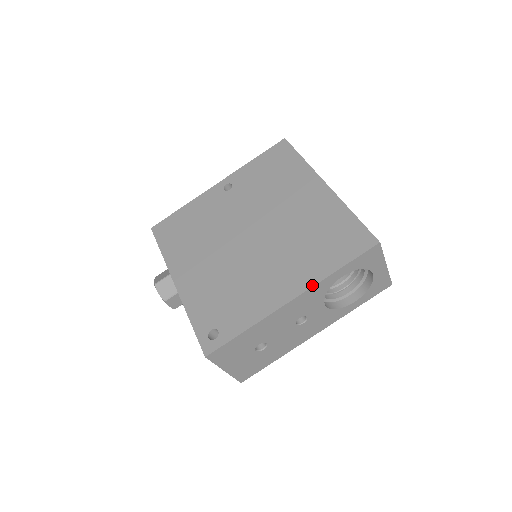
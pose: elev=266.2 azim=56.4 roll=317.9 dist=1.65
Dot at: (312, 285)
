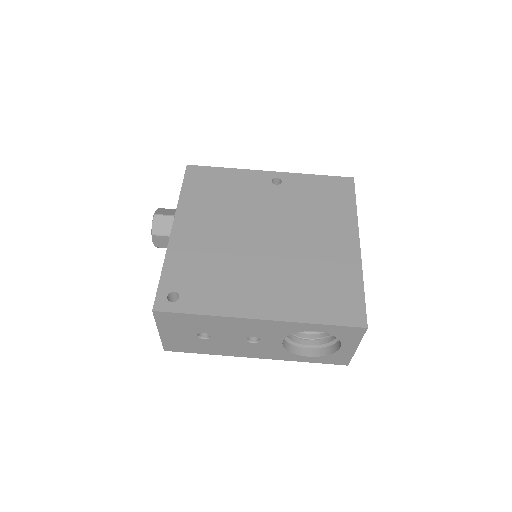
Dot at: (286, 320)
